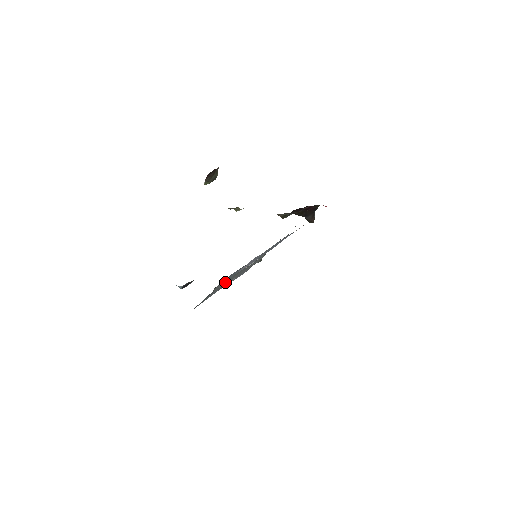
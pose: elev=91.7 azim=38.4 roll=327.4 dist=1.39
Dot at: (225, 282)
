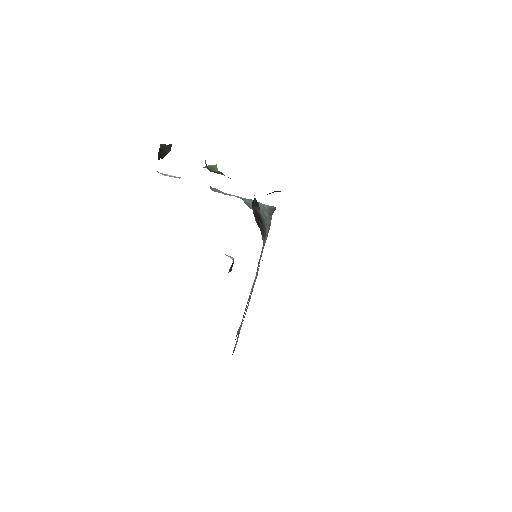
Dot at: (242, 321)
